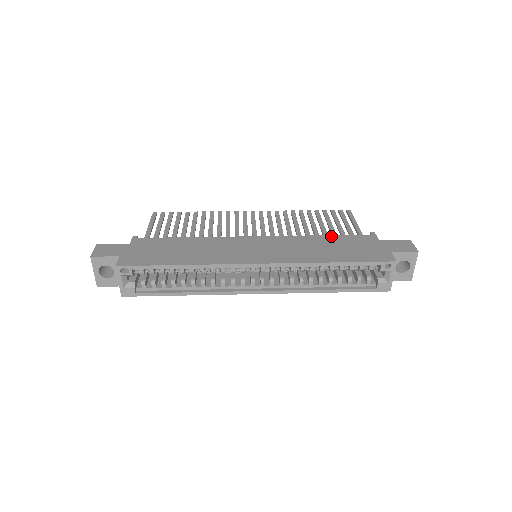
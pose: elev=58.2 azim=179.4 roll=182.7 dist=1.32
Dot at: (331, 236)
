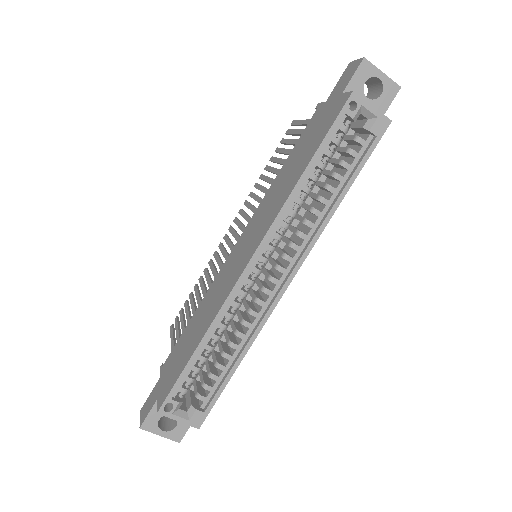
Dot at: (288, 157)
